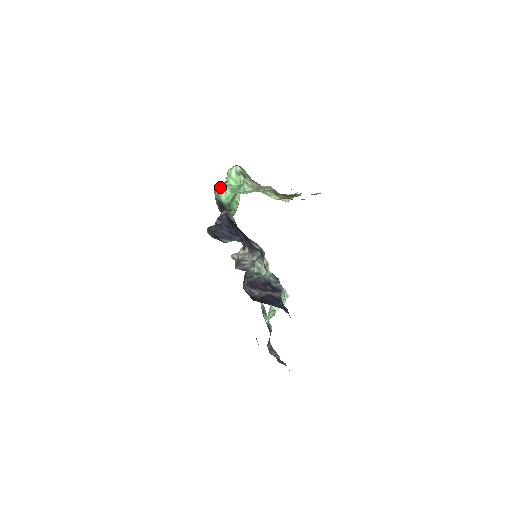
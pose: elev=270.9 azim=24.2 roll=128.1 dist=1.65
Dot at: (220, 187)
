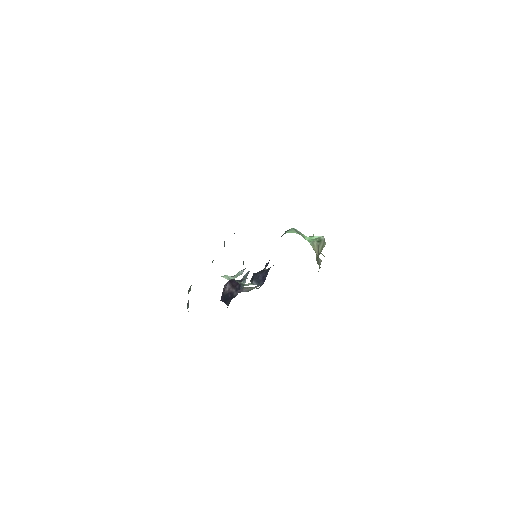
Dot at: (297, 230)
